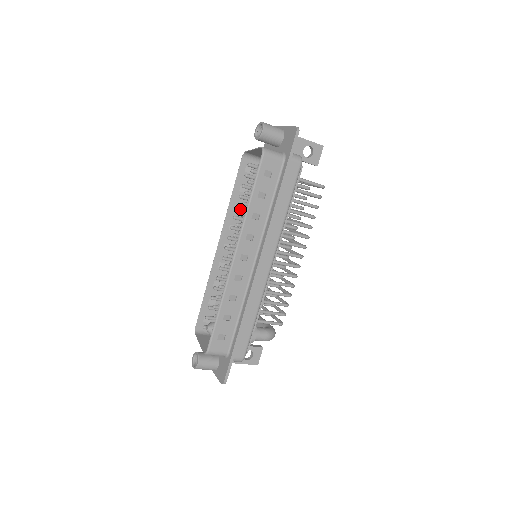
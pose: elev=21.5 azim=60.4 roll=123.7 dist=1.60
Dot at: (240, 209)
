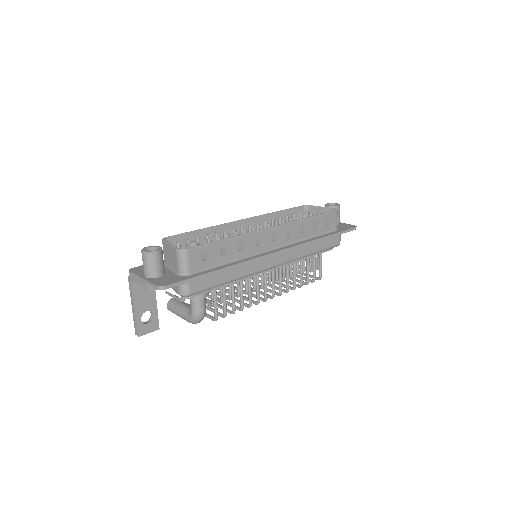
Dot at: (280, 221)
